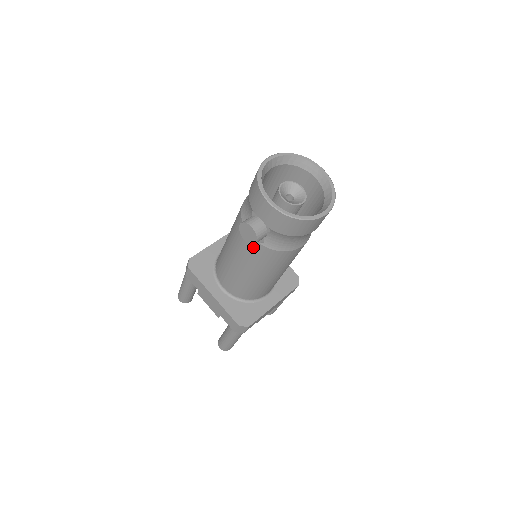
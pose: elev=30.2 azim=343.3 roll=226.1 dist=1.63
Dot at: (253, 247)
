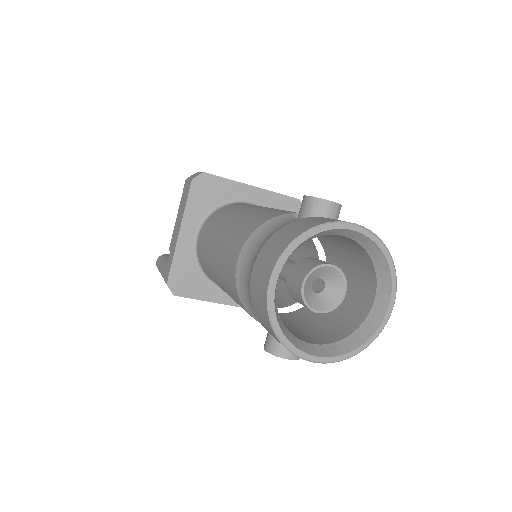
Dot at: occluded
